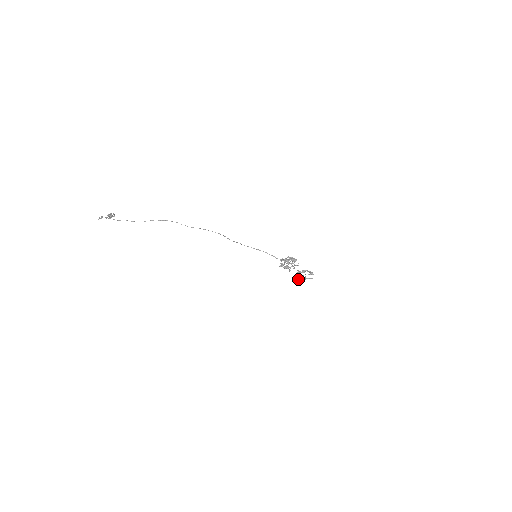
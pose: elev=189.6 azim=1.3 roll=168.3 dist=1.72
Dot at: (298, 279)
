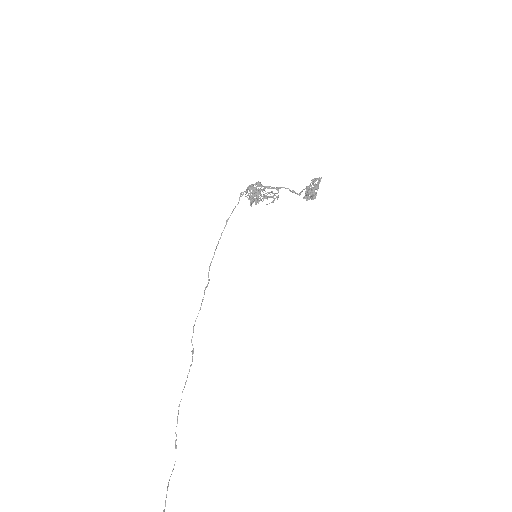
Dot at: (312, 196)
